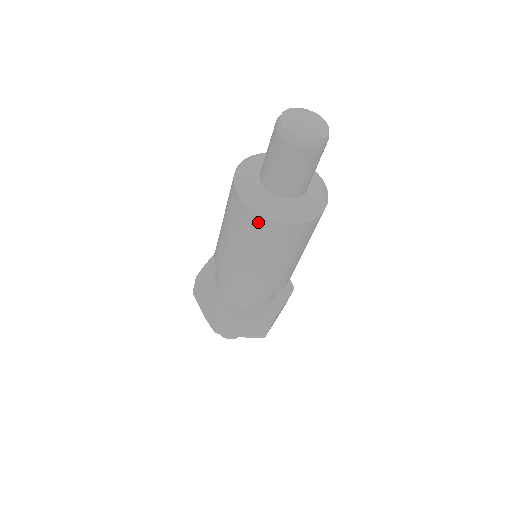
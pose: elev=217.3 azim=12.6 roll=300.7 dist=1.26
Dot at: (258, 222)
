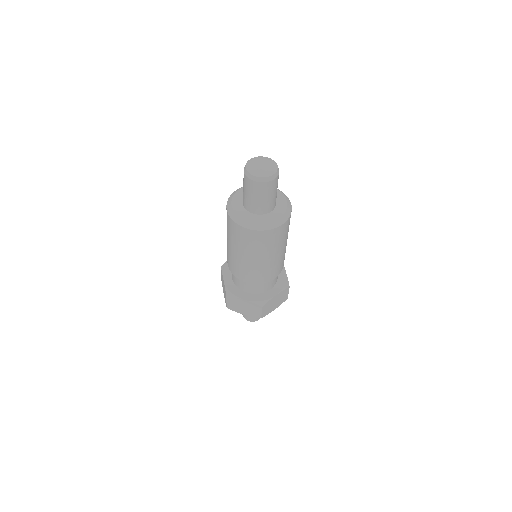
Dot at: (235, 227)
